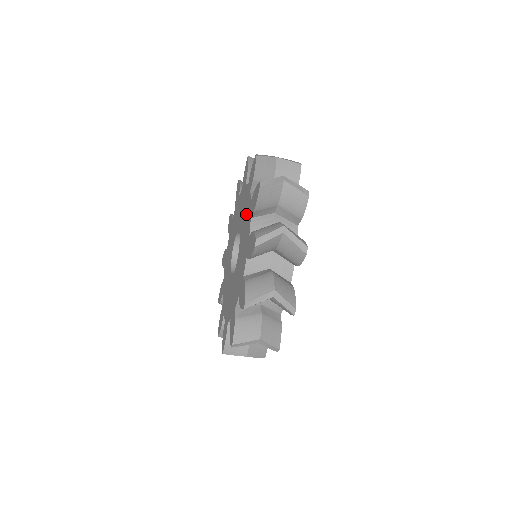
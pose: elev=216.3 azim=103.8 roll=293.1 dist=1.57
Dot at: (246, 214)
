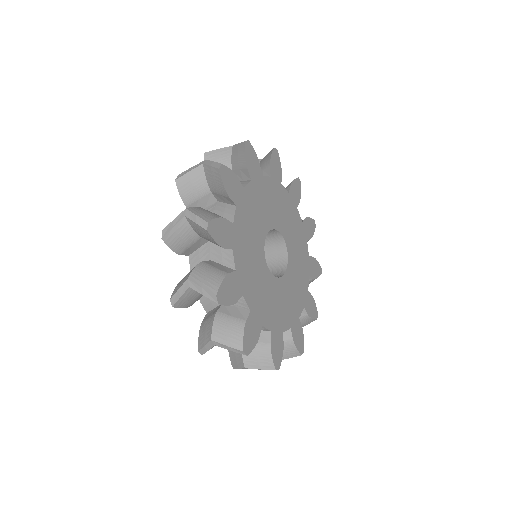
Dot at: occluded
